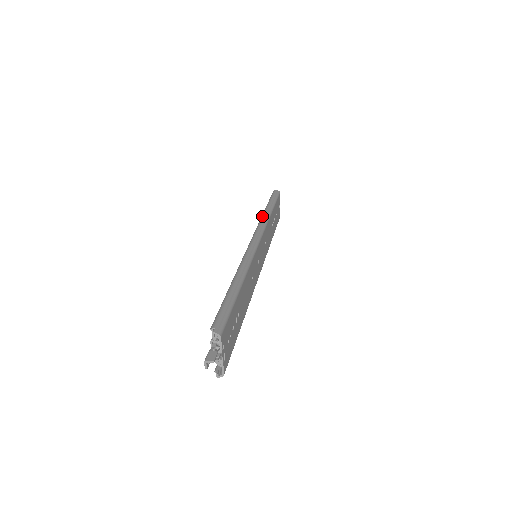
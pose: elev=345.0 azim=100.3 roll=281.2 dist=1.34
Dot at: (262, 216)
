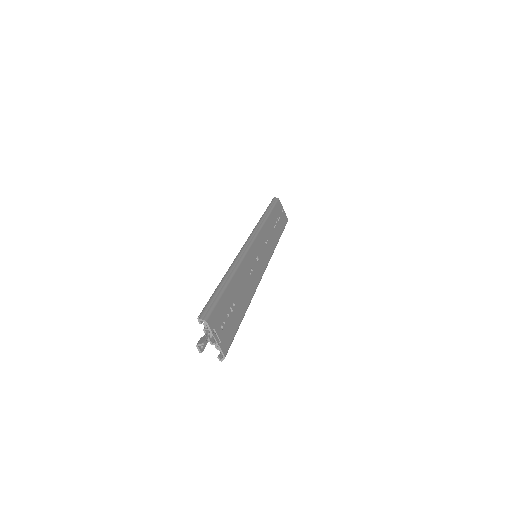
Dot at: (258, 222)
